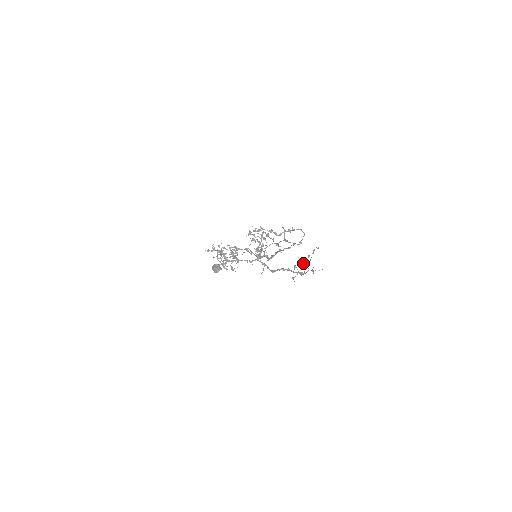
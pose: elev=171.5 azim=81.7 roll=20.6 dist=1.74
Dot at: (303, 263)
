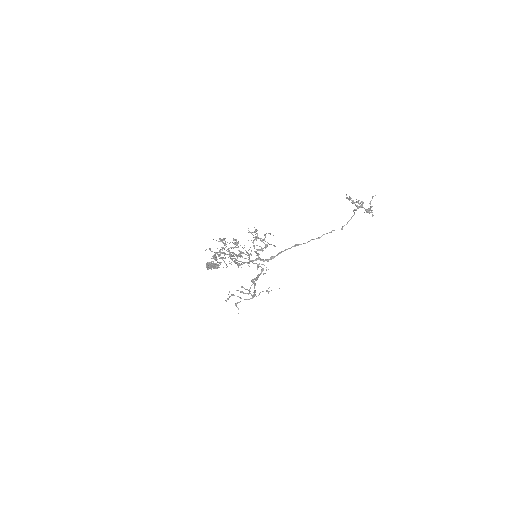
Dot at: (240, 292)
